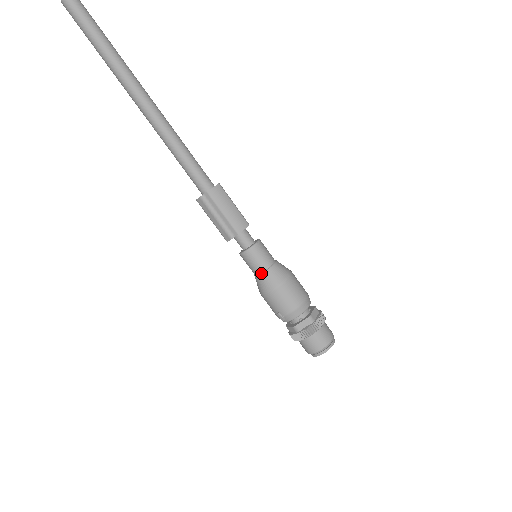
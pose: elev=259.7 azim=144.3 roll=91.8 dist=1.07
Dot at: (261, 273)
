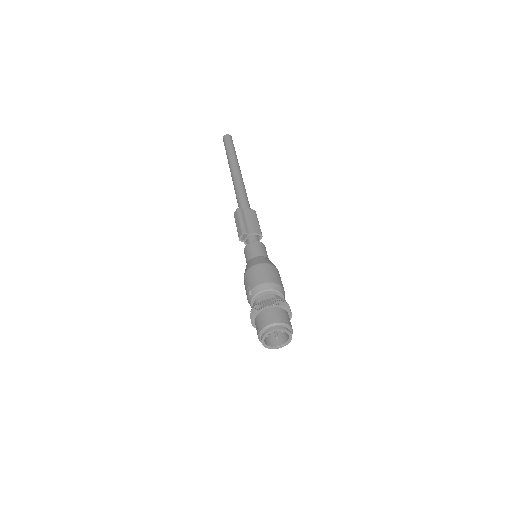
Dot at: (251, 258)
